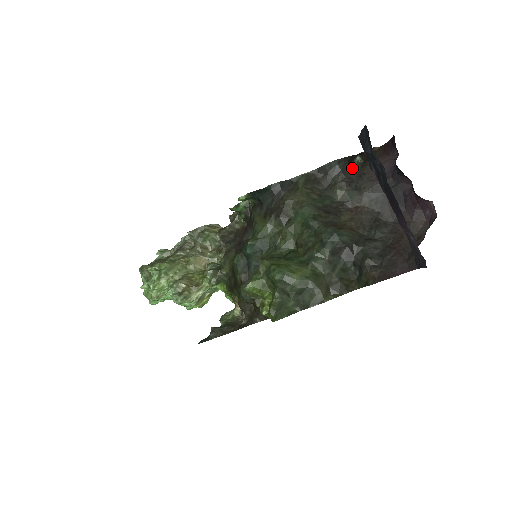
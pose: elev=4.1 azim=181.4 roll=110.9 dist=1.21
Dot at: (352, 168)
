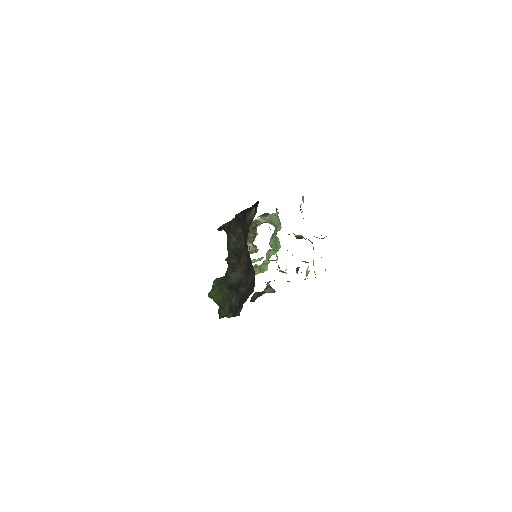
Dot at: (249, 218)
